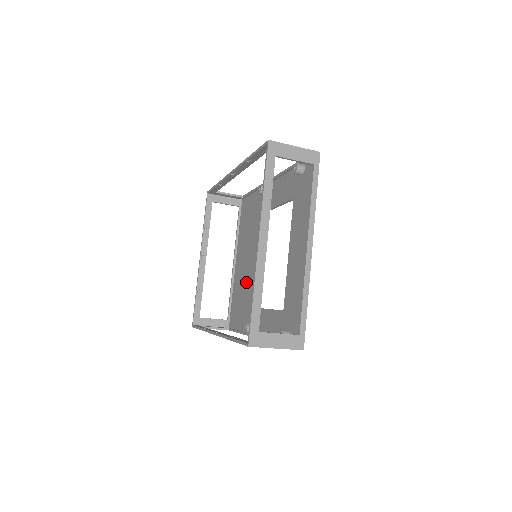
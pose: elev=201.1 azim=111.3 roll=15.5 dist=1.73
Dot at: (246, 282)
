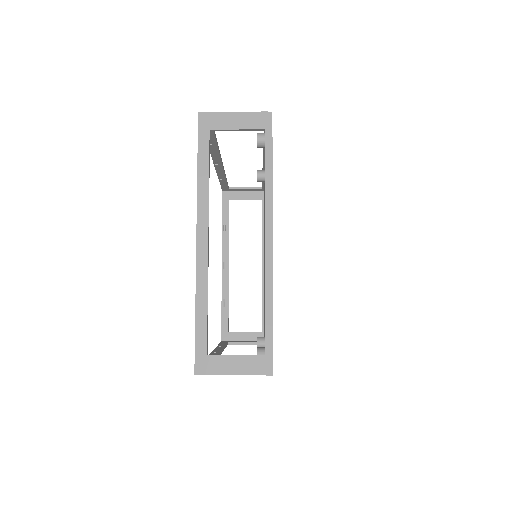
Dot at: occluded
